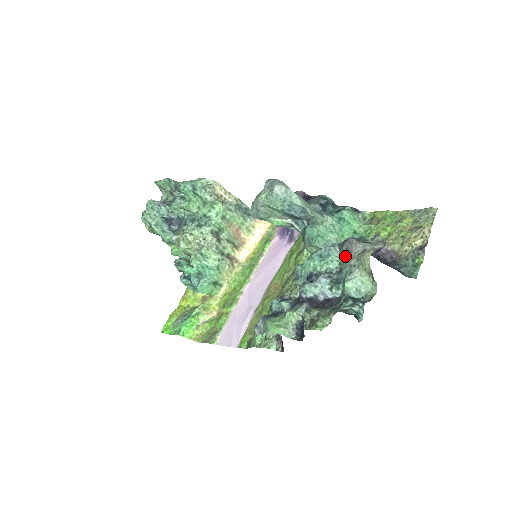
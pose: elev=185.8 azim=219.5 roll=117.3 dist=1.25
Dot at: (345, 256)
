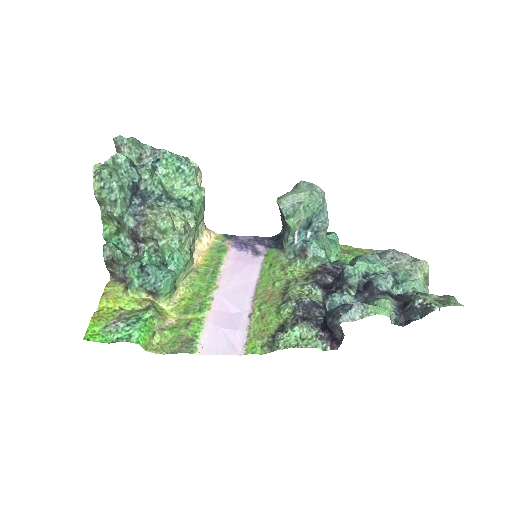
Dot at: (392, 263)
